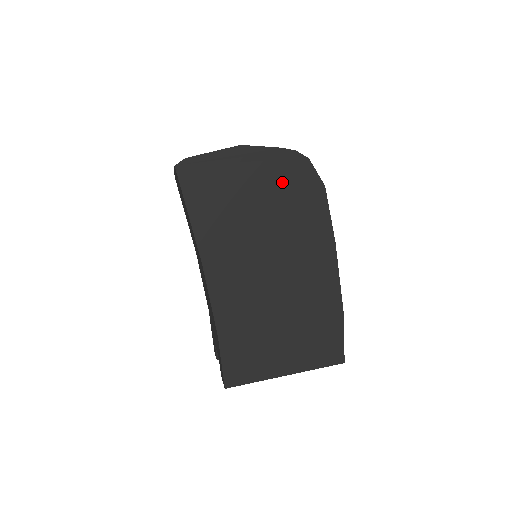
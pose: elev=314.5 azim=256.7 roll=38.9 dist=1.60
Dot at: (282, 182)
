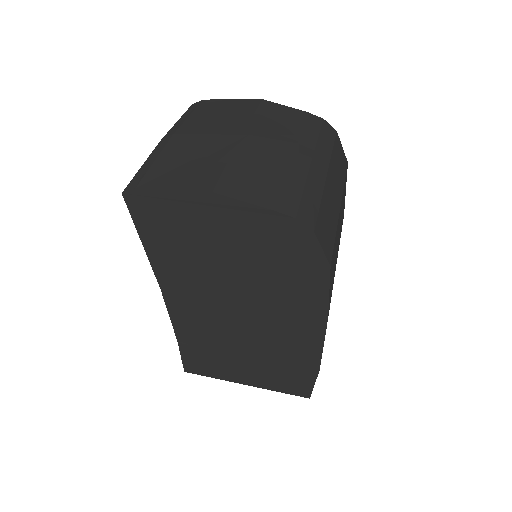
Dot at: (268, 246)
